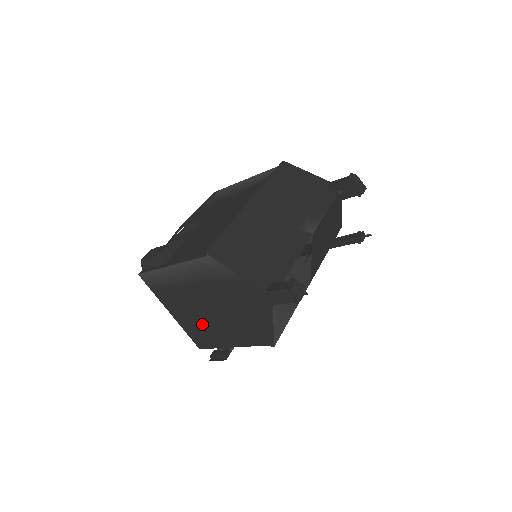
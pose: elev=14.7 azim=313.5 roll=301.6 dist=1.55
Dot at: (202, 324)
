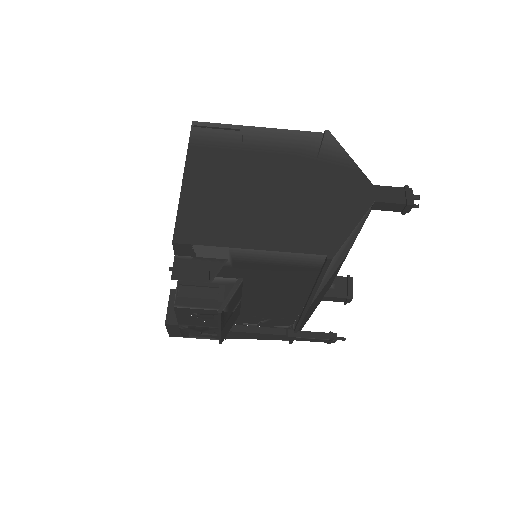
Dot at: (229, 203)
